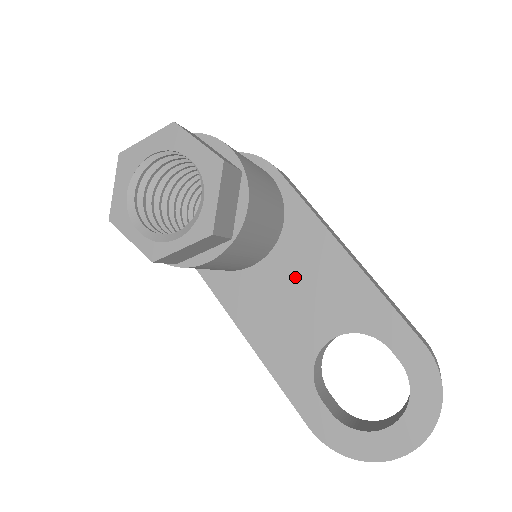
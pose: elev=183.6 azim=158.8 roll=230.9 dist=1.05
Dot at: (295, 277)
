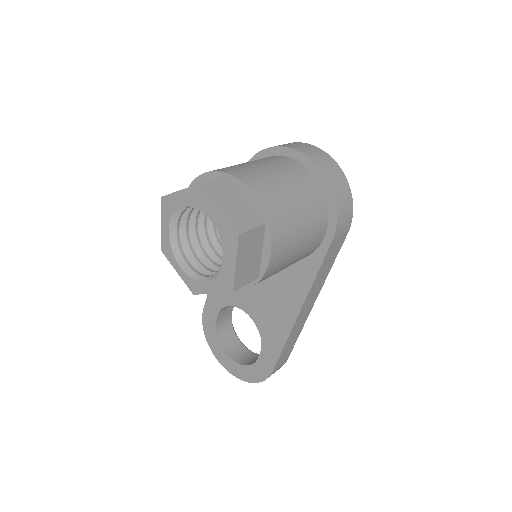
Dot at: (267, 280)
